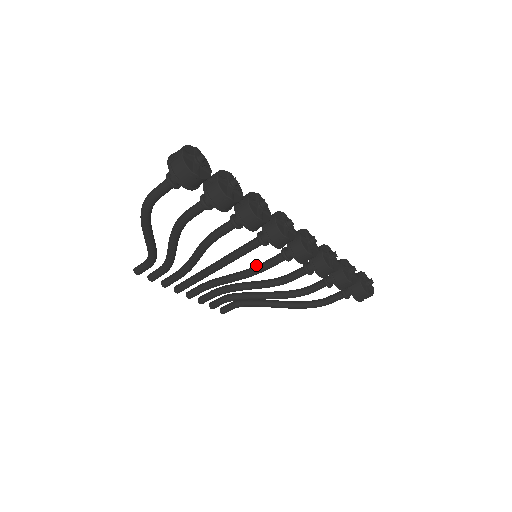
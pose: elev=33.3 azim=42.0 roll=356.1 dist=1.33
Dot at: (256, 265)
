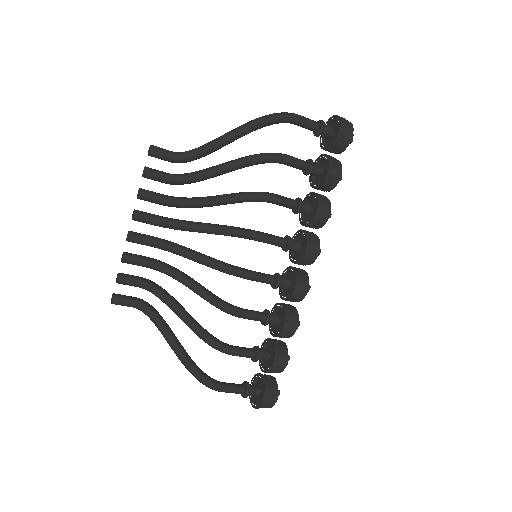
Dot at: (240, 267)
